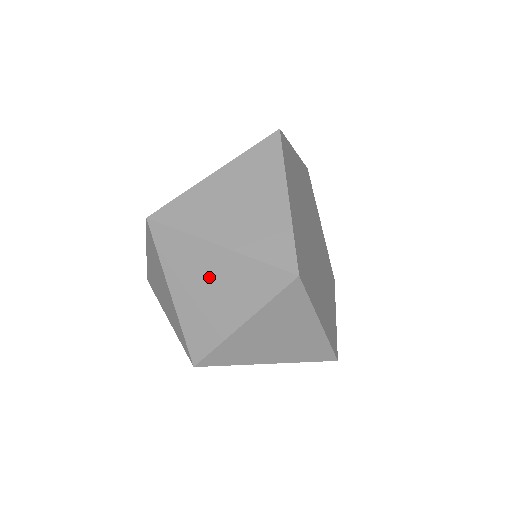
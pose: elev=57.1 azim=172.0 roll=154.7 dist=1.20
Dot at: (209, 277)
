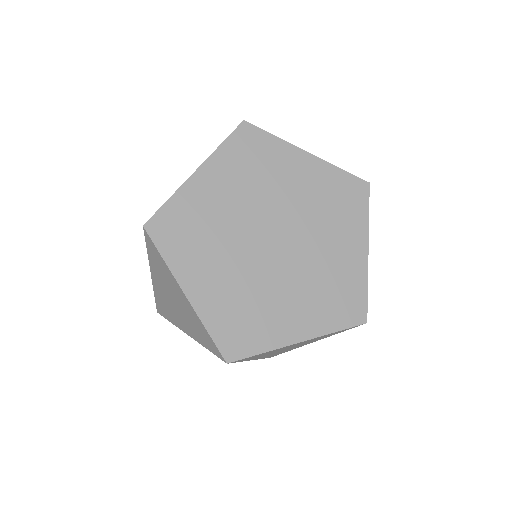
Dot at: occluded
